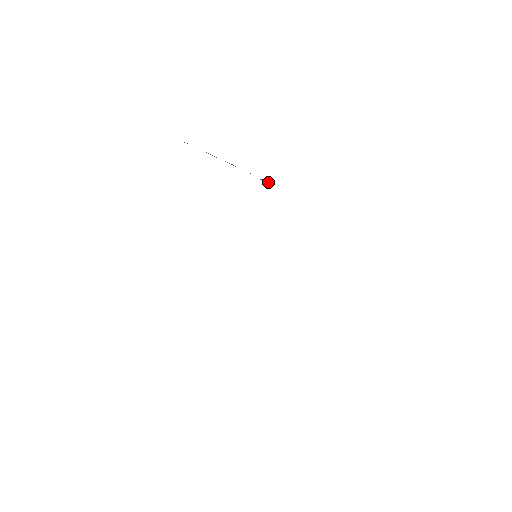
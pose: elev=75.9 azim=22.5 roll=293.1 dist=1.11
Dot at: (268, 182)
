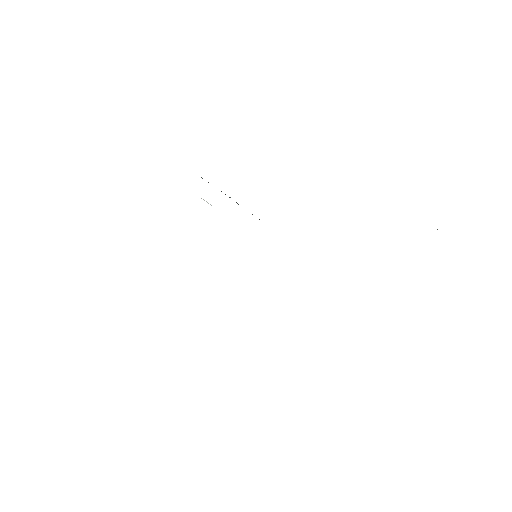
Dot at: occluded
